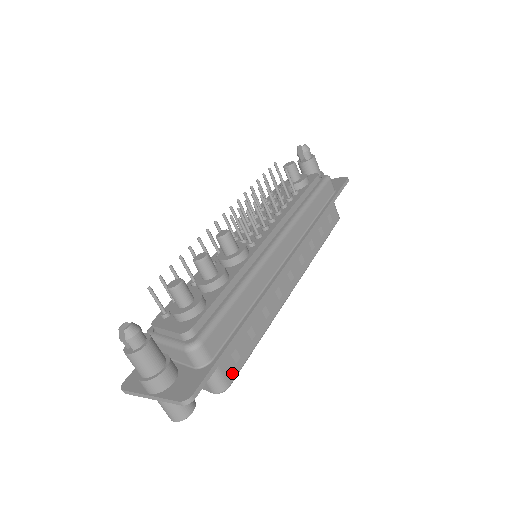
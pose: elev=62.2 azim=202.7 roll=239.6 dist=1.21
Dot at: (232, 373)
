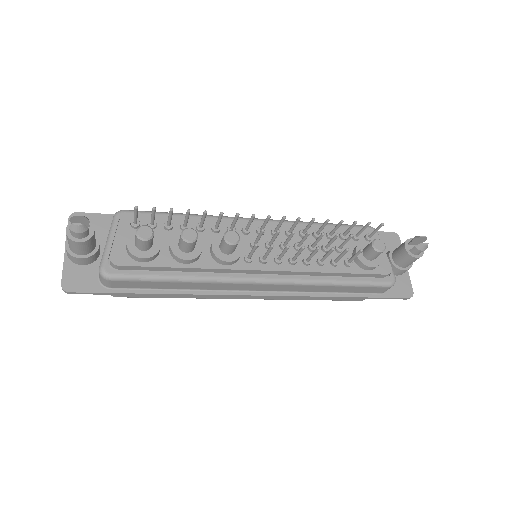
Dot at: (126, 295)
